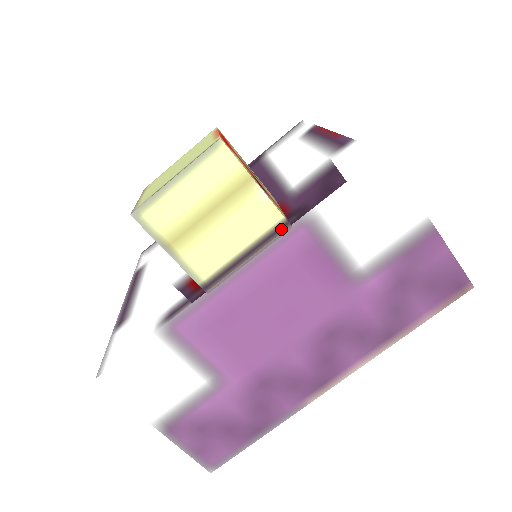
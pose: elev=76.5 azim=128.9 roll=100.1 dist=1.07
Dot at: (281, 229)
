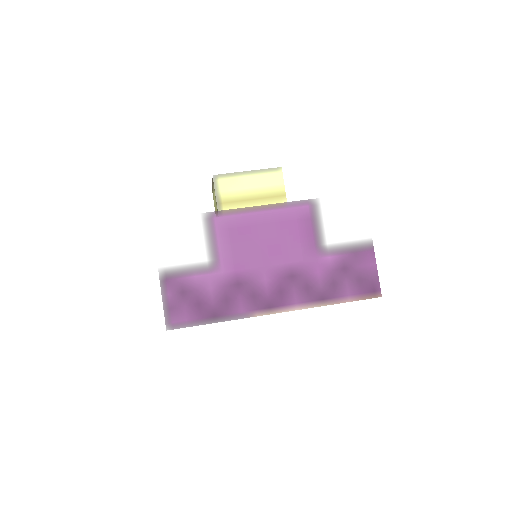
Dot at: (297, 201)
